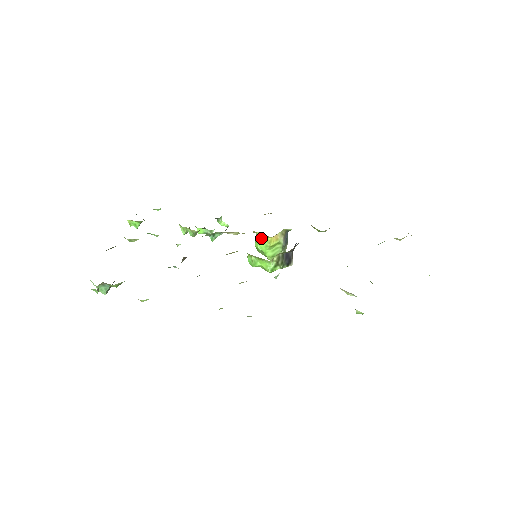
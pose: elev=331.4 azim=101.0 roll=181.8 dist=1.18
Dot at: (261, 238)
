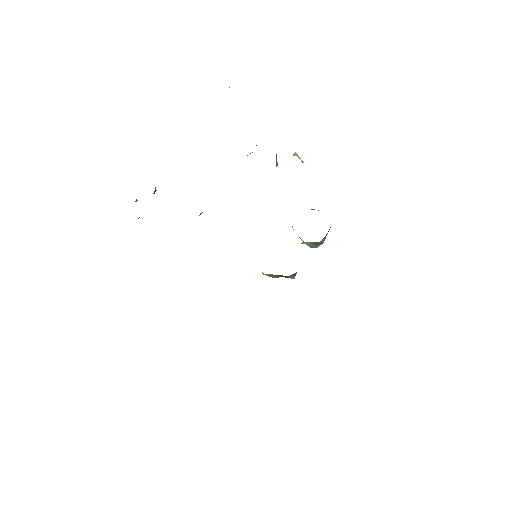
Dot at: occluded
